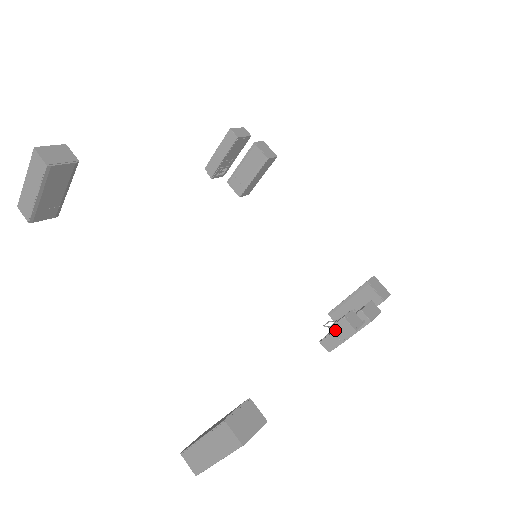
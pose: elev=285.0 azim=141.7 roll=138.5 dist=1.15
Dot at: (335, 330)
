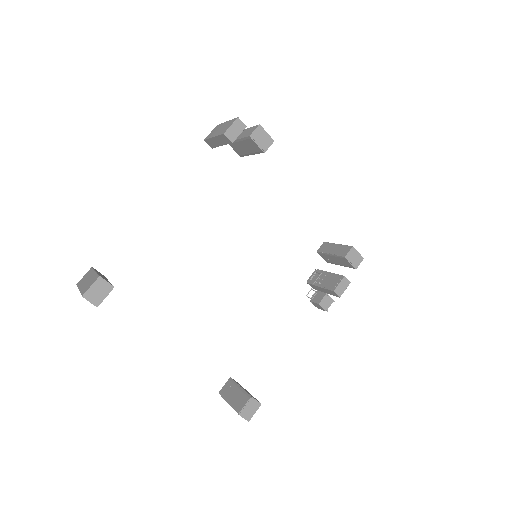
Dot at: (313, 304)
